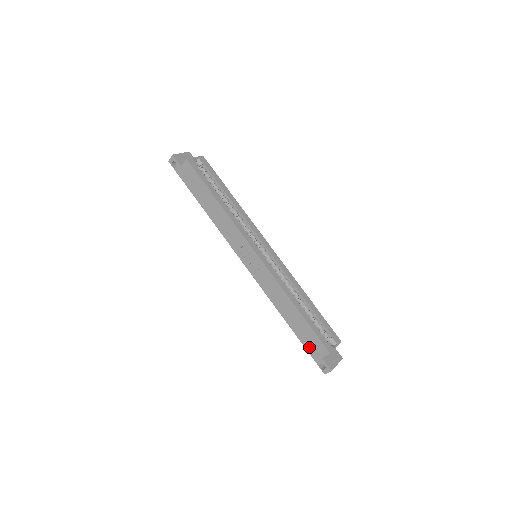
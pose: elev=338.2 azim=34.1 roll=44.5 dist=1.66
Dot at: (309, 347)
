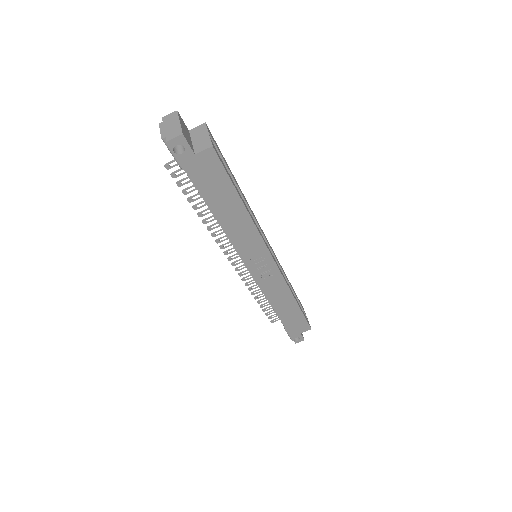
Dot at: (292, 329)
